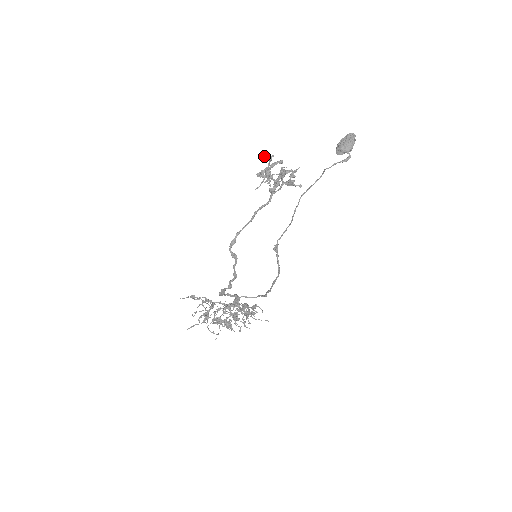
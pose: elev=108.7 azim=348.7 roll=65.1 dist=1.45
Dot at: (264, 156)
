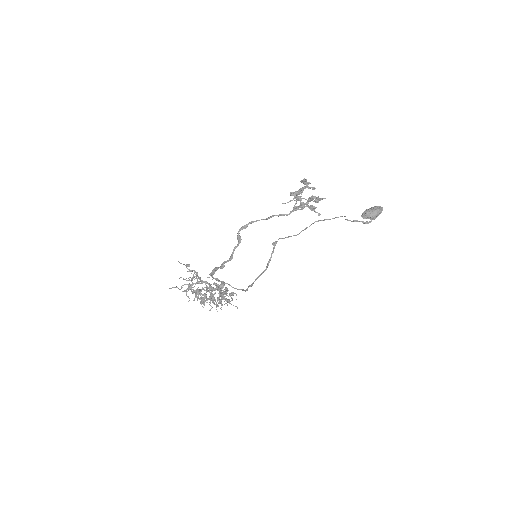
Dot at: (303, 181)
